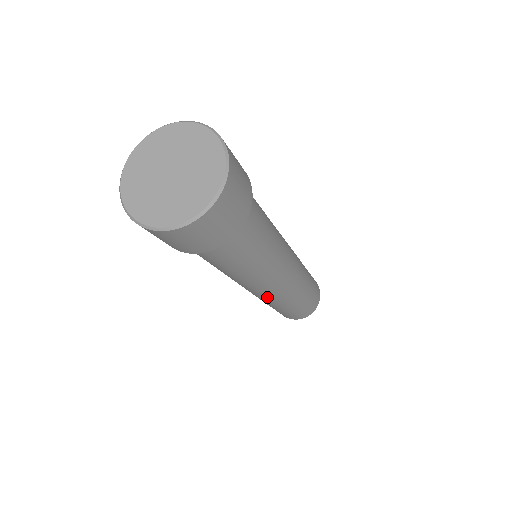
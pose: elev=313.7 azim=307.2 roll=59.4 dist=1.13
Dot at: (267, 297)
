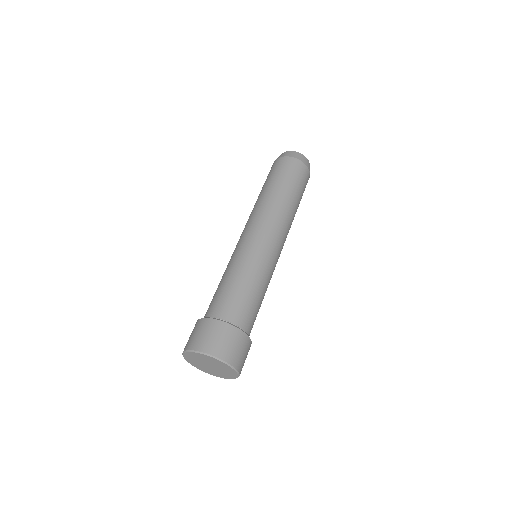
Dot at: occluded
